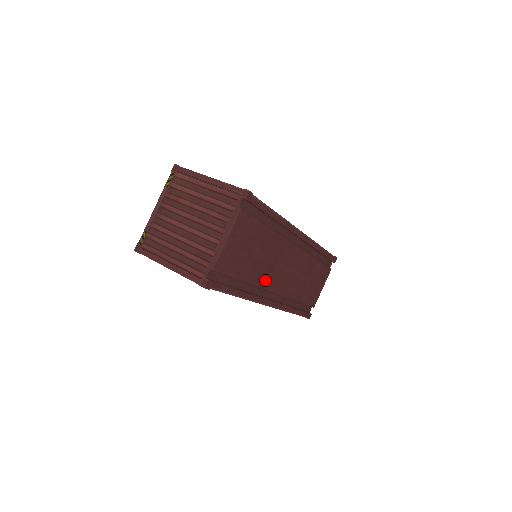
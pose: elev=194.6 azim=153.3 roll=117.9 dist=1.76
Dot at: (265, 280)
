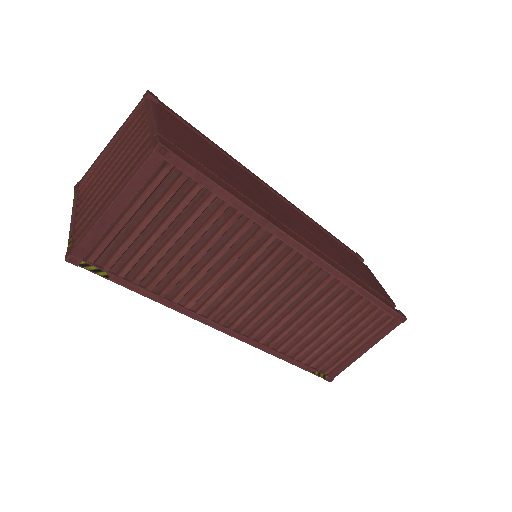
Dot at: (269, 210)
